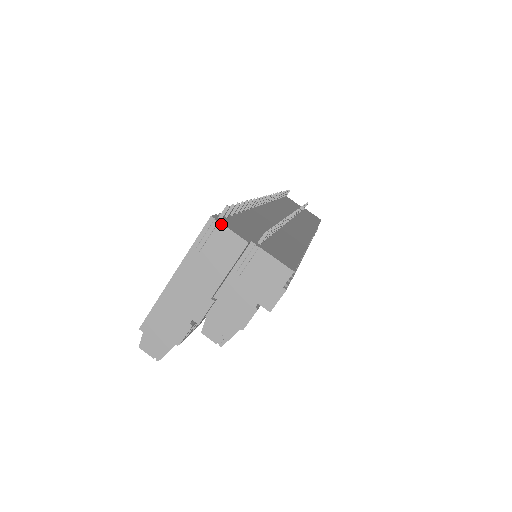
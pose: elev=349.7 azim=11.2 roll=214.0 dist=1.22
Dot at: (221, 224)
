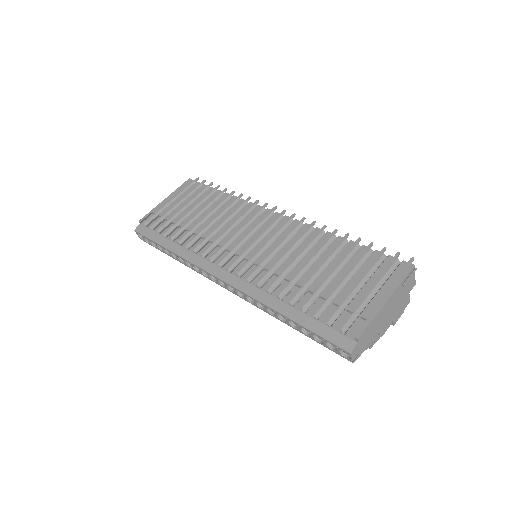
Dot at: occluded
